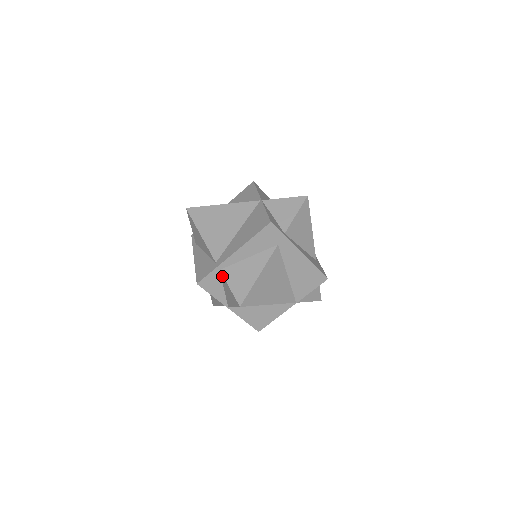
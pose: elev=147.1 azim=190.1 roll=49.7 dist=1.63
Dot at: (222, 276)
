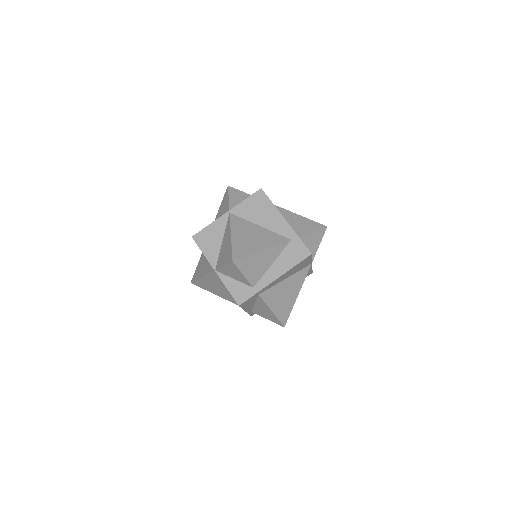
Dot at: (256, 313)
